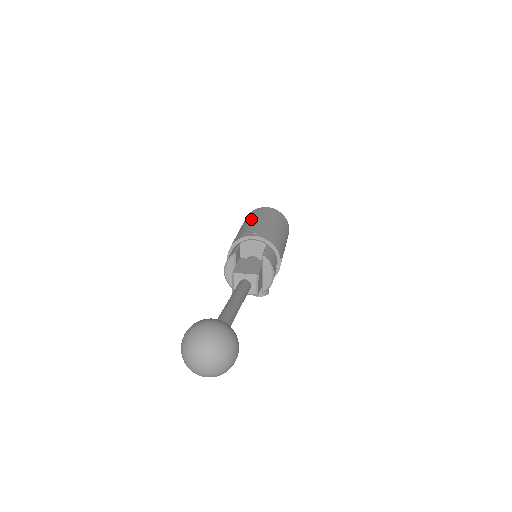
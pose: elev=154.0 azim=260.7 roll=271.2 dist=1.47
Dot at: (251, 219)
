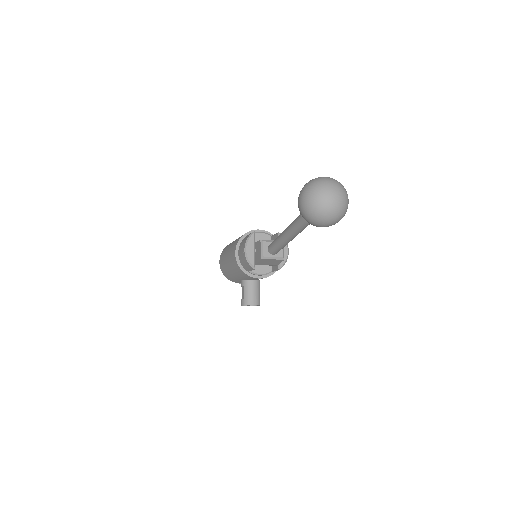
Dot at: occluded
